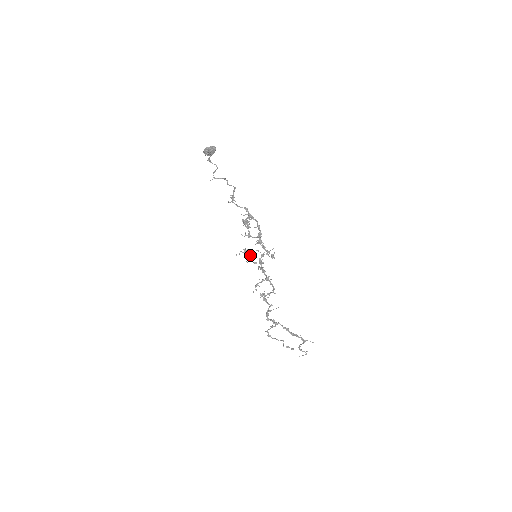
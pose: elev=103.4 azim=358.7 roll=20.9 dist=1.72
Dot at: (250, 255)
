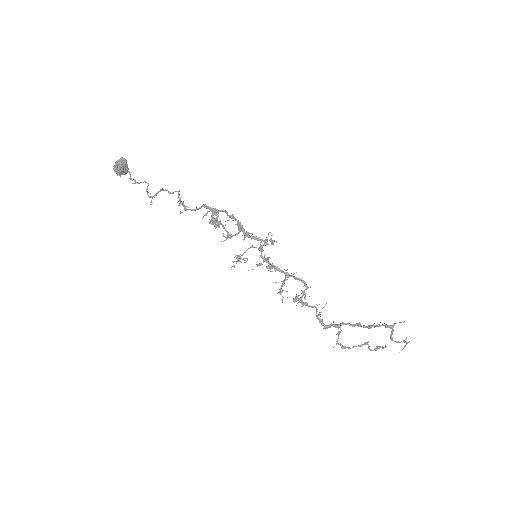
Dot at: (247, 259)
